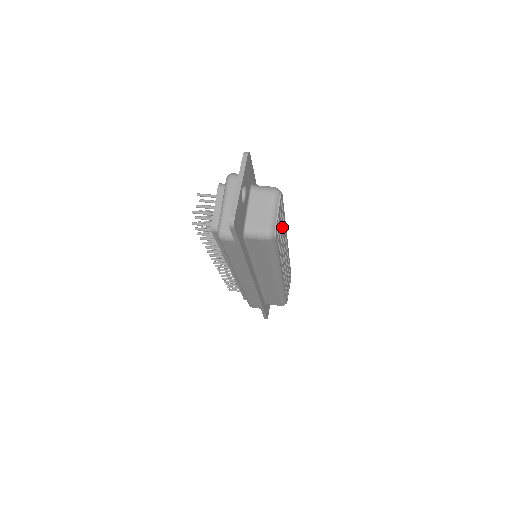
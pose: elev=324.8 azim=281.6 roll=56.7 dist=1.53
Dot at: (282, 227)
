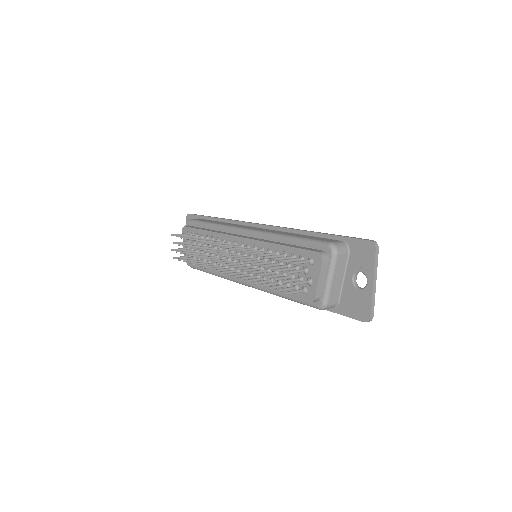
Dot at: occluded
